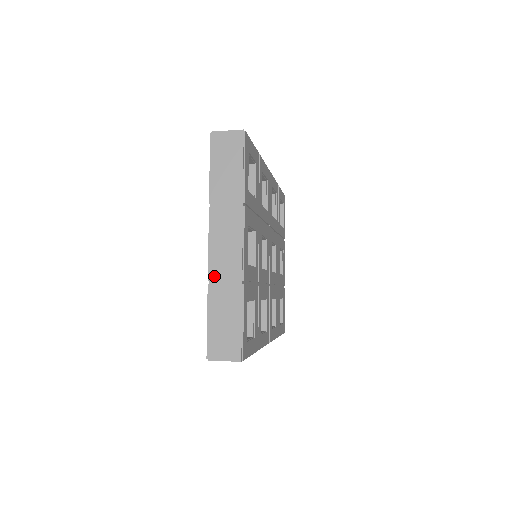
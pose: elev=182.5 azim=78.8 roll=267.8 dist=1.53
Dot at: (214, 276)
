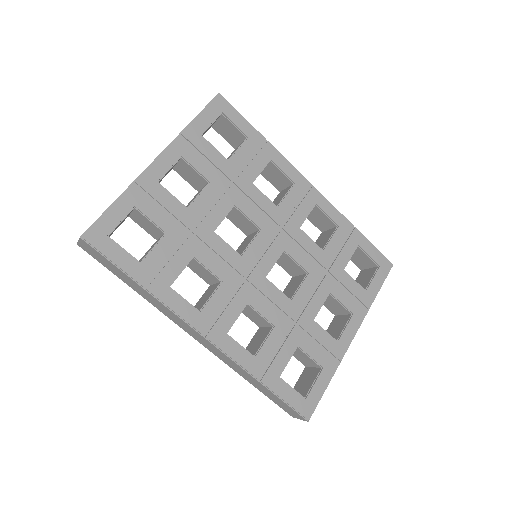
Dot at: occluded
